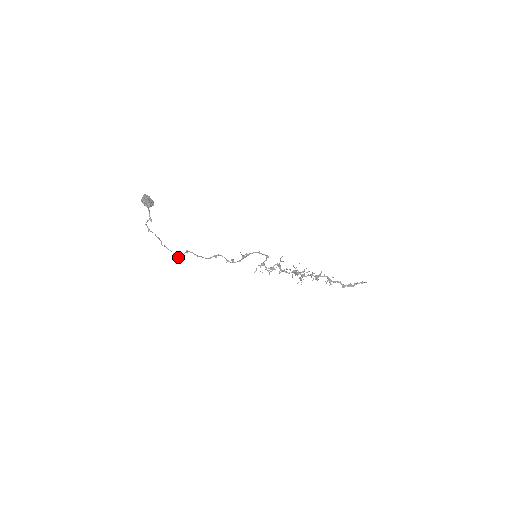
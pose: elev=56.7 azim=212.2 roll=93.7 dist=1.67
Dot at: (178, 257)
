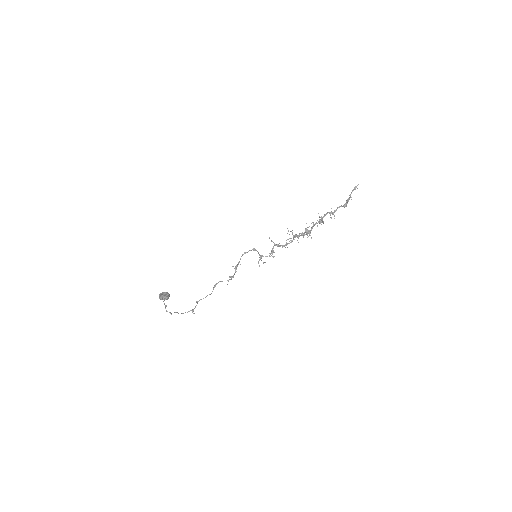
Dot at: (192, 312)
